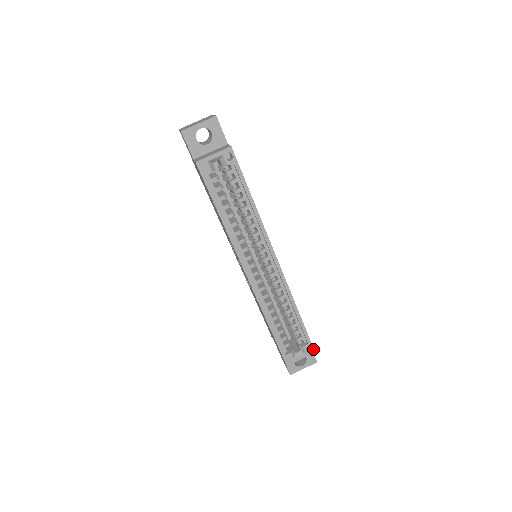
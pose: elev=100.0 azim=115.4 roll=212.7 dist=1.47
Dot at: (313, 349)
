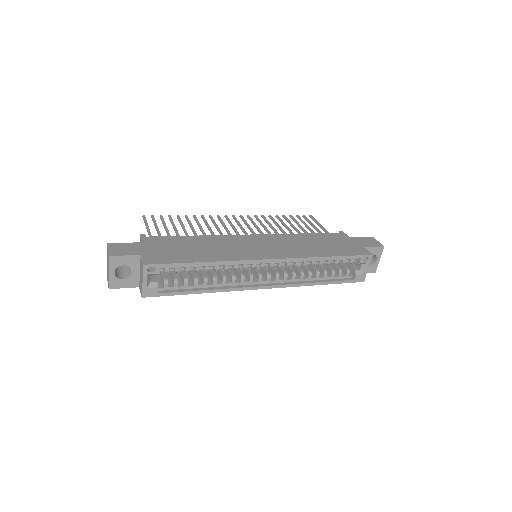
Dot at: (369, 255)
